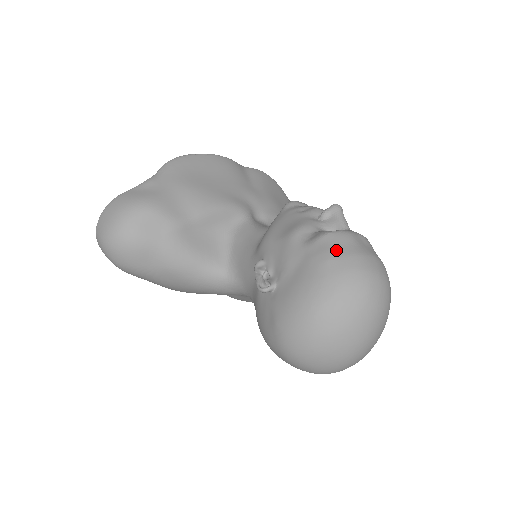
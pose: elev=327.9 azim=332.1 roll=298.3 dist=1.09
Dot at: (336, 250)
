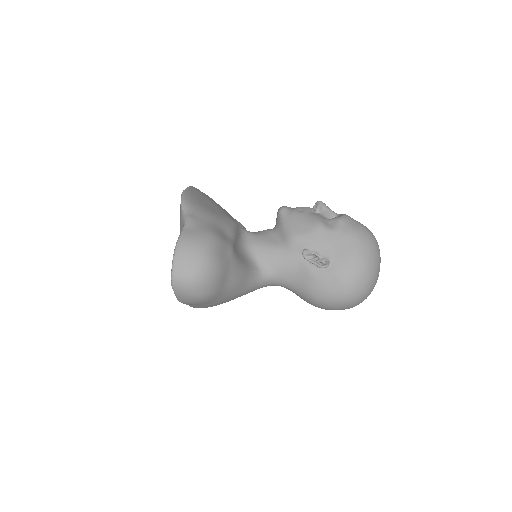
Dot at: (355, 226)
